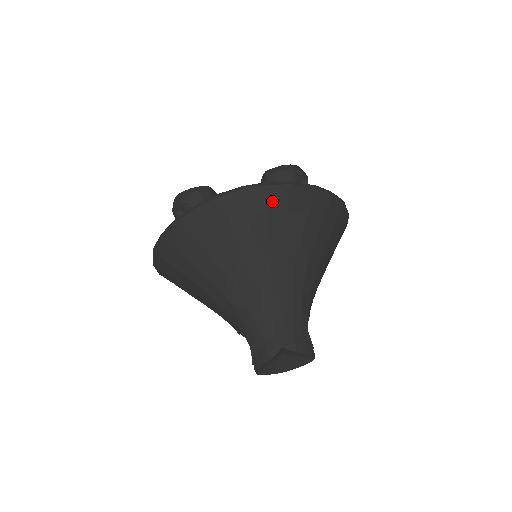
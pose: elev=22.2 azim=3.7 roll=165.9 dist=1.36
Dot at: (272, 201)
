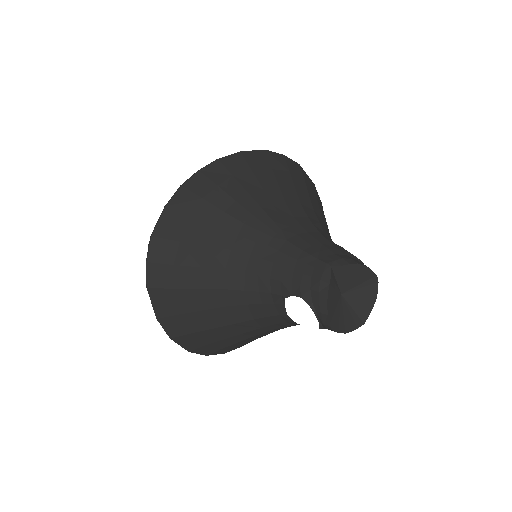
Dot at: (232, 168)
